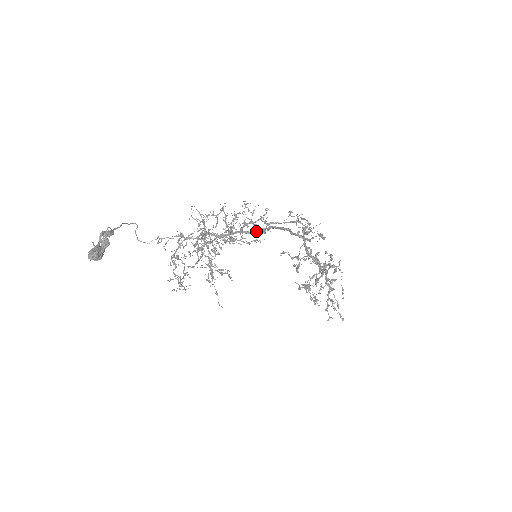
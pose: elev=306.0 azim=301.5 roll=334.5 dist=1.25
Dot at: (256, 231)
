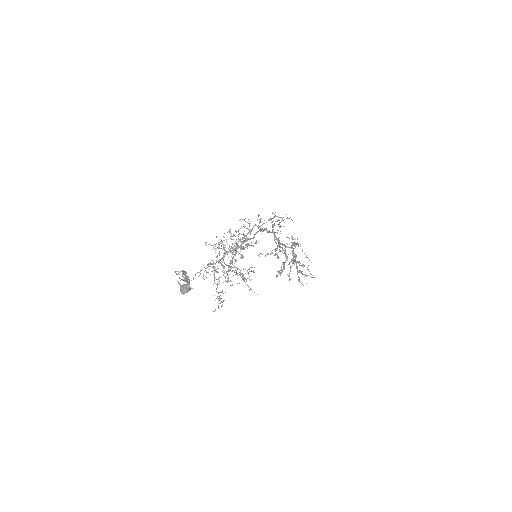
Dot at: (254, 235)
